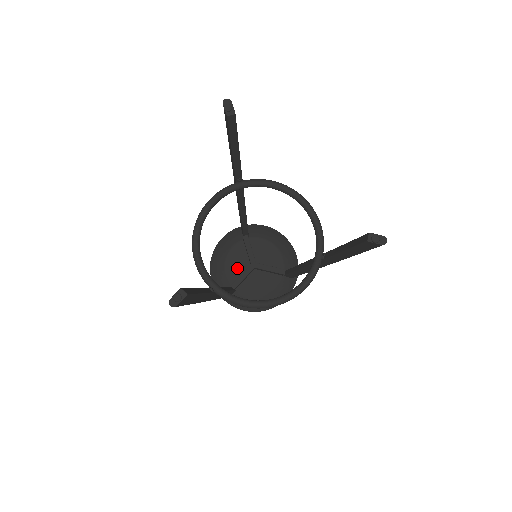
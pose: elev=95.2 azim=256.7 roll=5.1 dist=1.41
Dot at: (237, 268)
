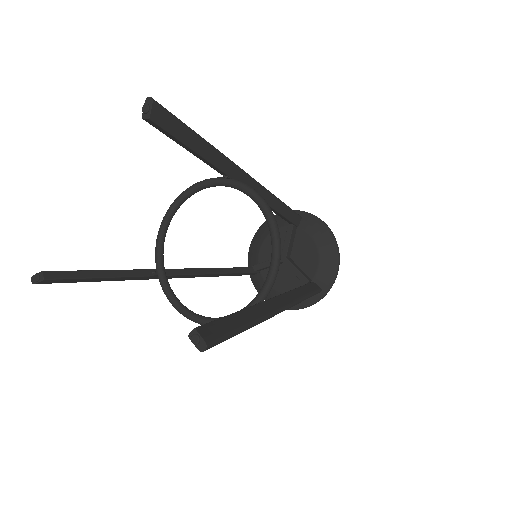
Dot at: (271, 252)
